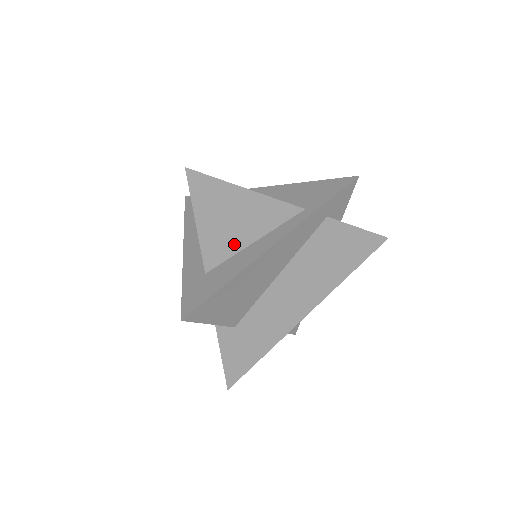
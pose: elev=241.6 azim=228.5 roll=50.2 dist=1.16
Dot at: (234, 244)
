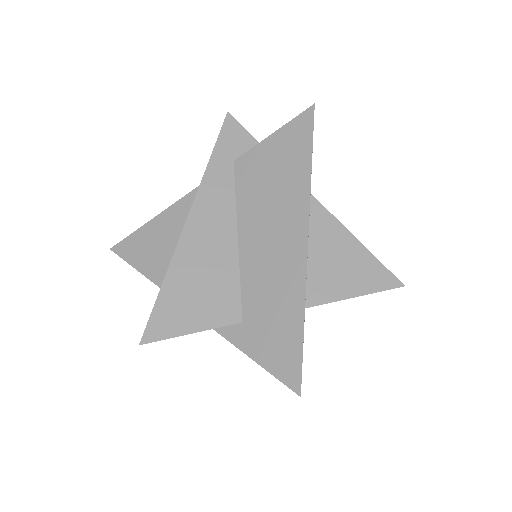
Dot at: occluded
